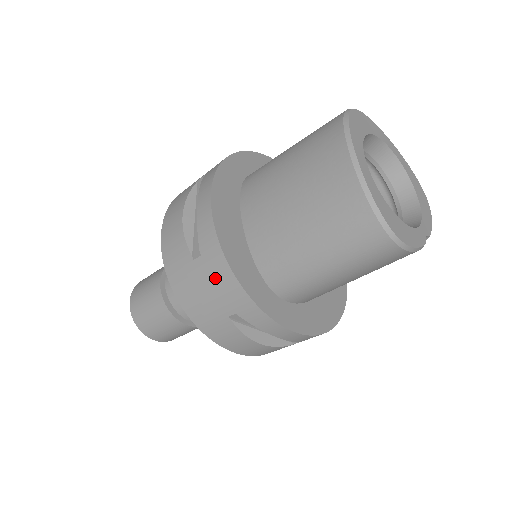
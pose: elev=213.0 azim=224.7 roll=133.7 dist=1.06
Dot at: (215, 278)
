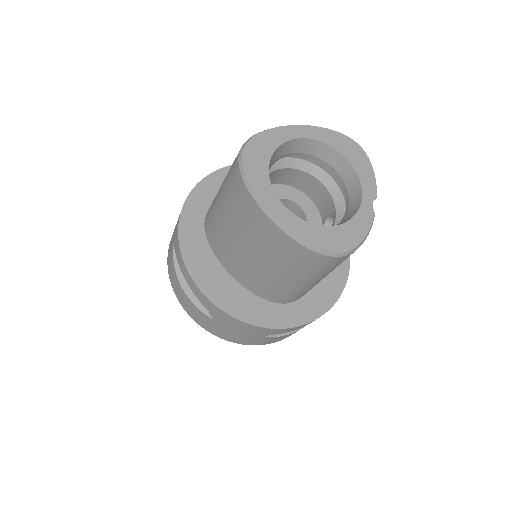
Dot at: (236, 327)
